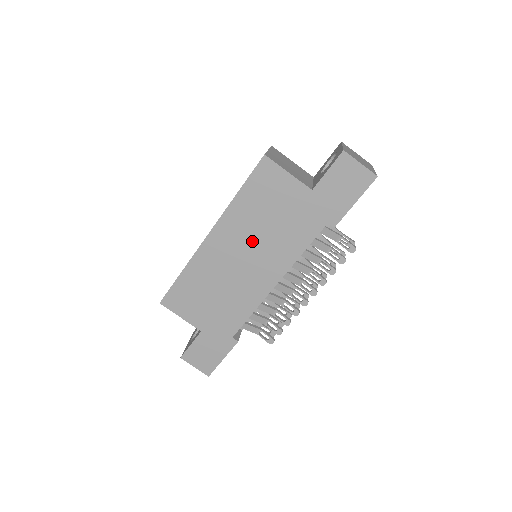
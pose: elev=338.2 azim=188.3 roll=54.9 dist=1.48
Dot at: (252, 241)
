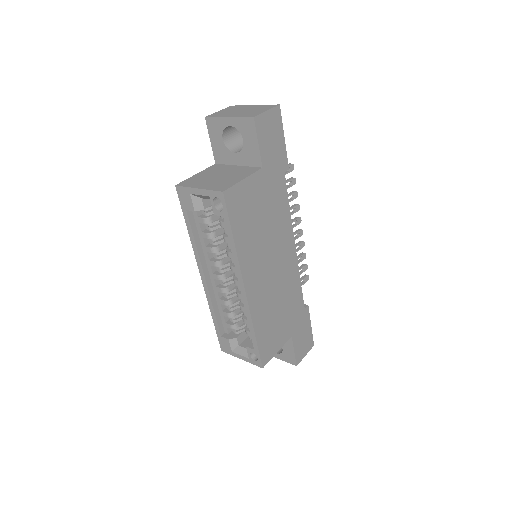
Dot at: (266, 249)
